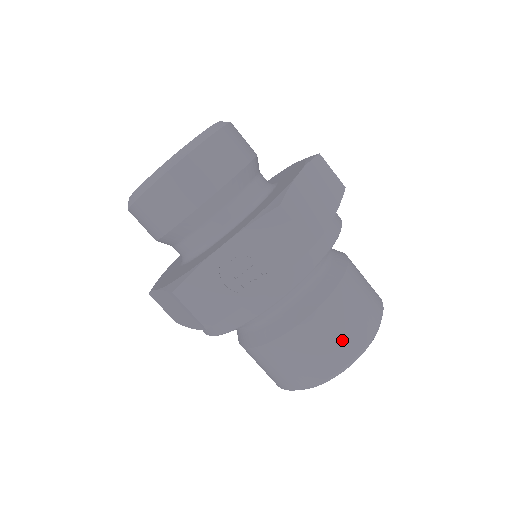
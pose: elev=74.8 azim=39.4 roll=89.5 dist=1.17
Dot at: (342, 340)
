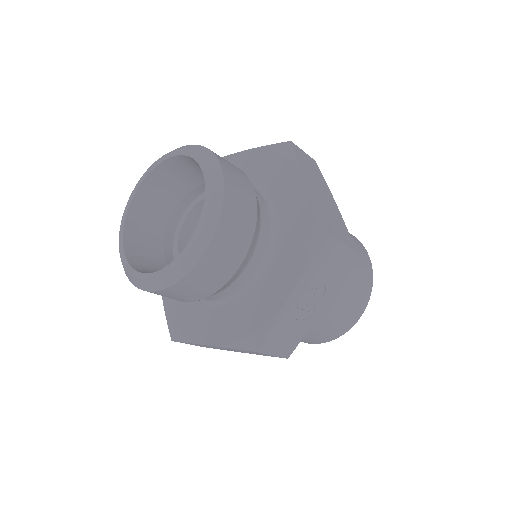
Dot at: (361, 294)
